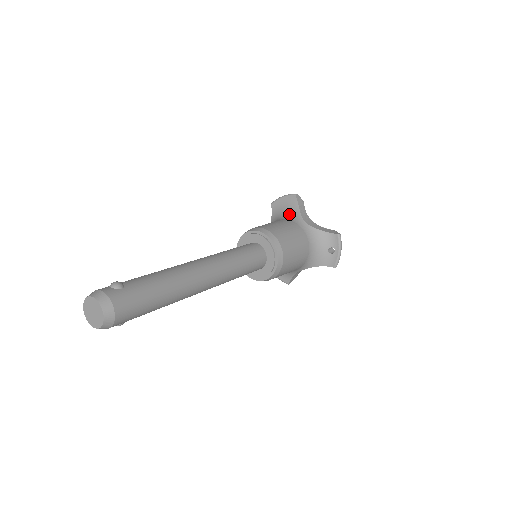
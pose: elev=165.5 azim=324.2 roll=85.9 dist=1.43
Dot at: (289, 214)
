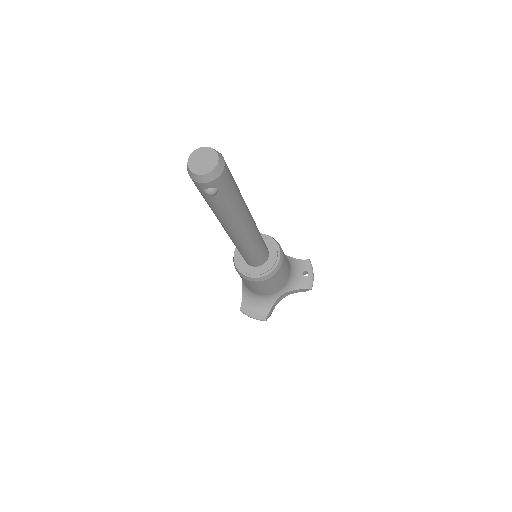
Dot at: occluded
